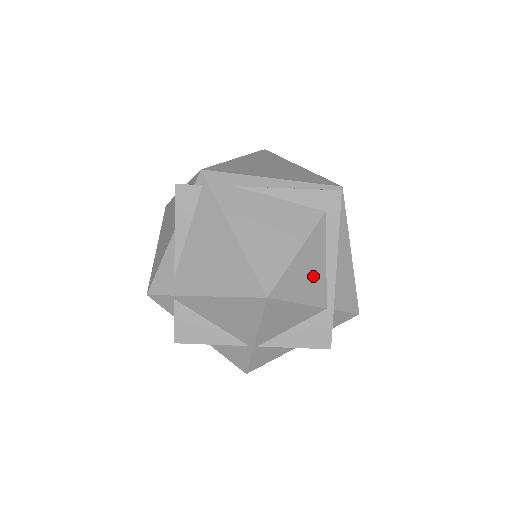
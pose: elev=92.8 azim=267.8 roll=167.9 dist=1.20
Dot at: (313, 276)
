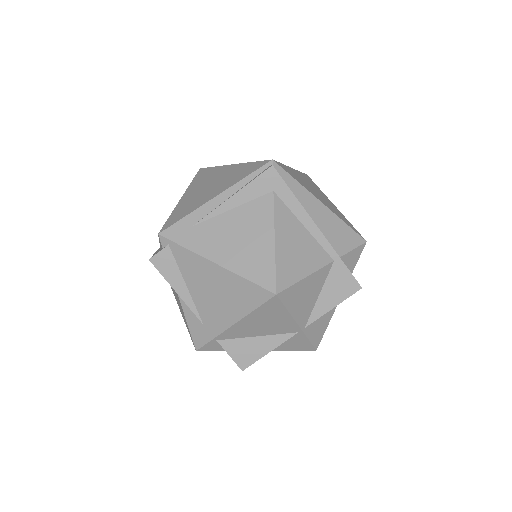
Dot at: (302, 247)
